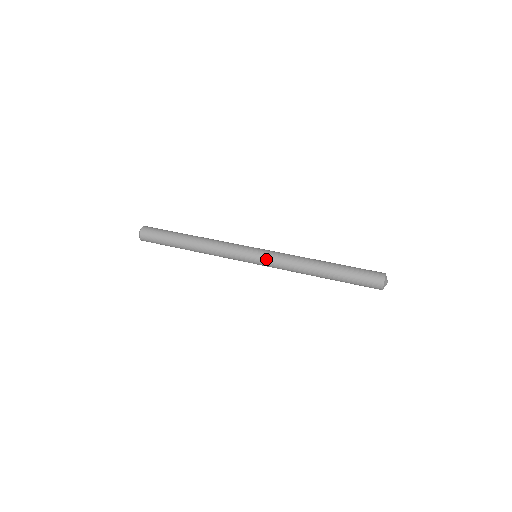
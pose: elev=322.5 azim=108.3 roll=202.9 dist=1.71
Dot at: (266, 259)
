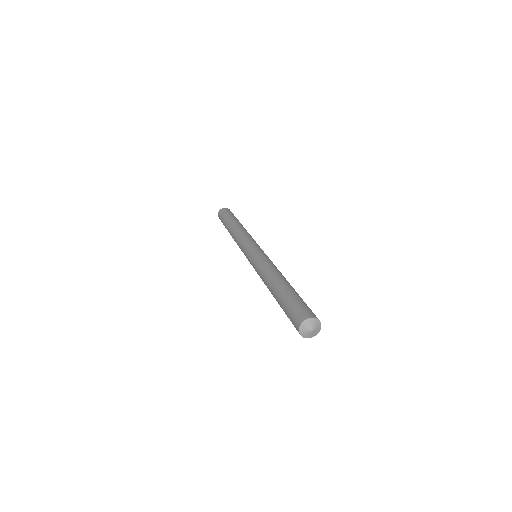
Dot at: (256, 254)
